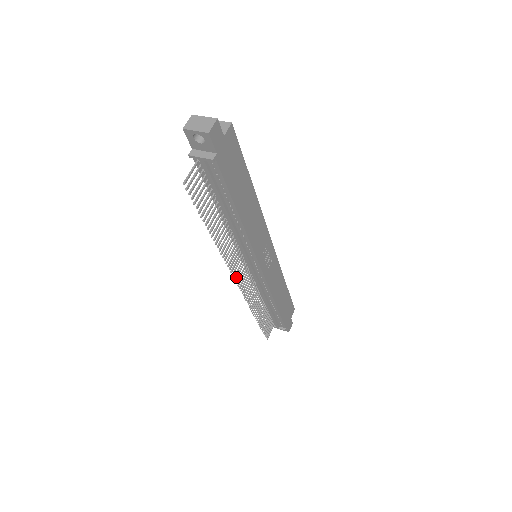
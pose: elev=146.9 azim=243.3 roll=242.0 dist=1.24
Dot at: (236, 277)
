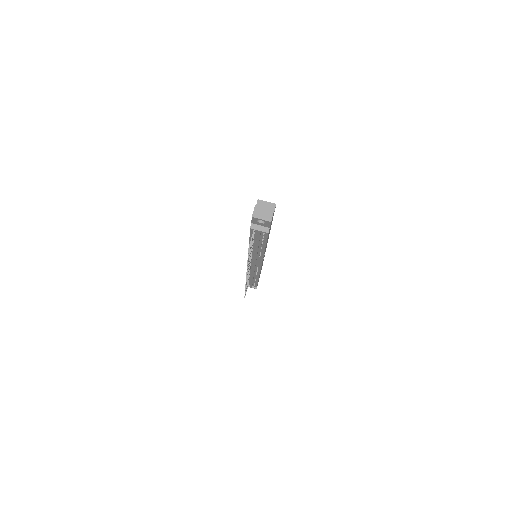
Dot at: (247, 275)
